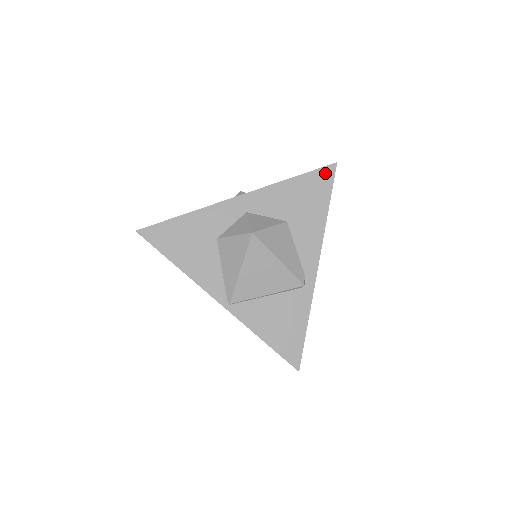
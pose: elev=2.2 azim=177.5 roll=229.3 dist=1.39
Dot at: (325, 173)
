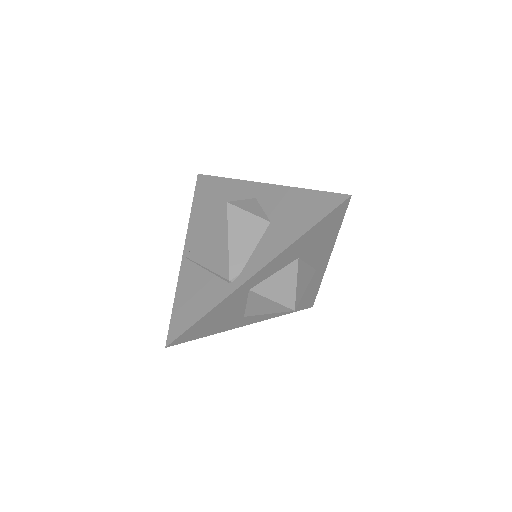
Dot at: (333, 199)
